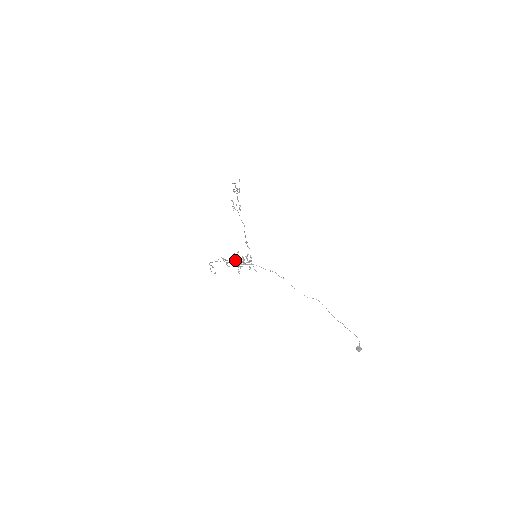
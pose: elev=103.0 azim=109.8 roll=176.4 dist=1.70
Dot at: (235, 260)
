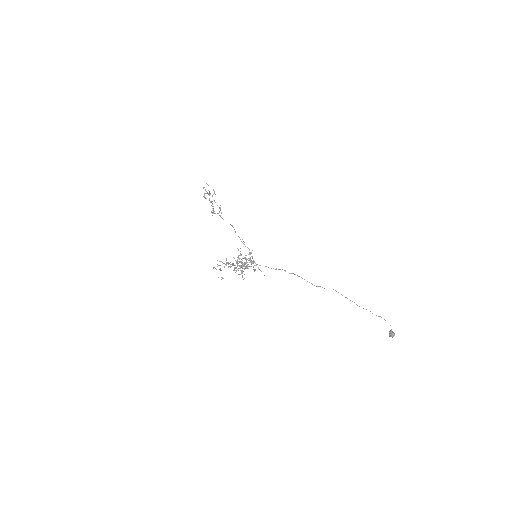
Dot at: (237, 262)
